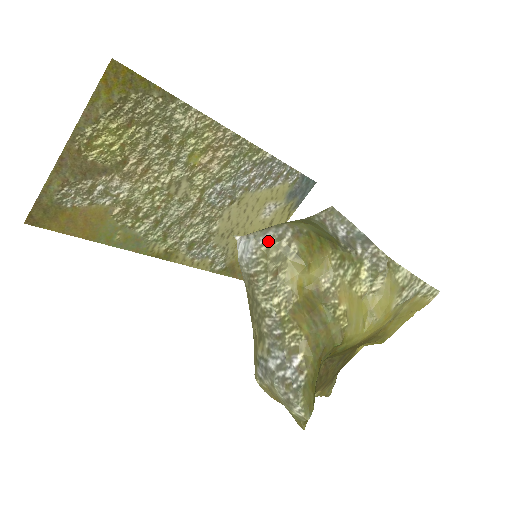
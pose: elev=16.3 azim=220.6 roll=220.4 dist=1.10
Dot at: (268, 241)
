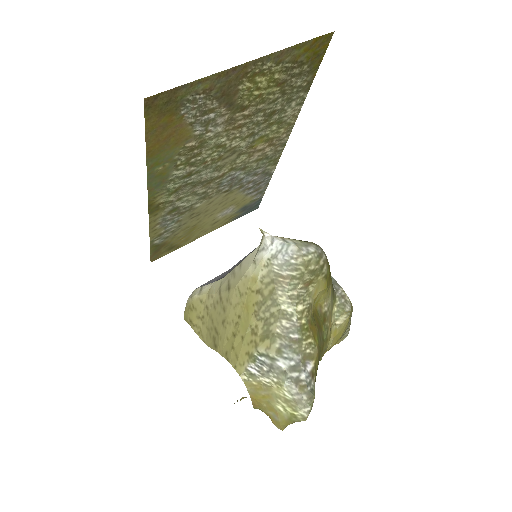
Dot at: (311, 254)
